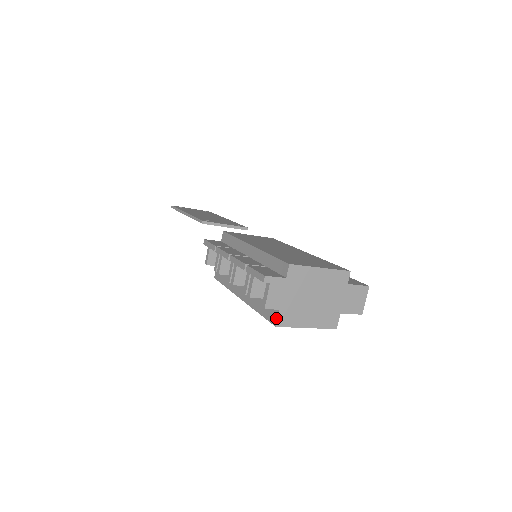
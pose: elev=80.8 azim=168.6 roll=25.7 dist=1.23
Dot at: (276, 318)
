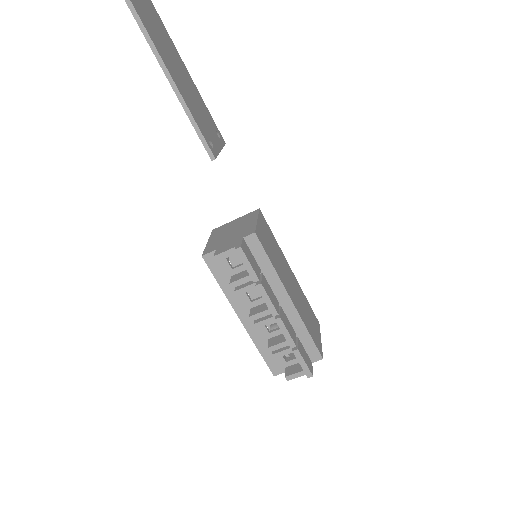
Dot at: (279, 373)
